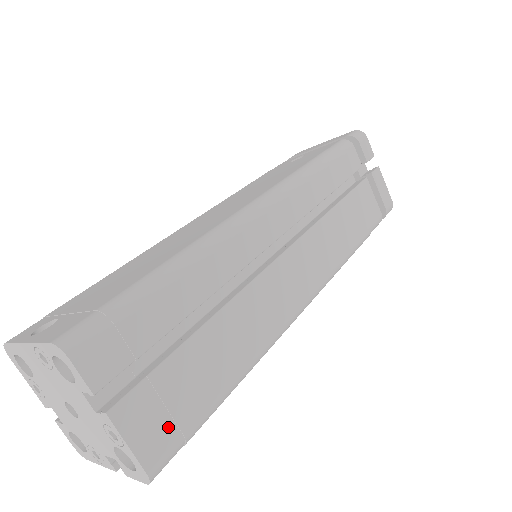
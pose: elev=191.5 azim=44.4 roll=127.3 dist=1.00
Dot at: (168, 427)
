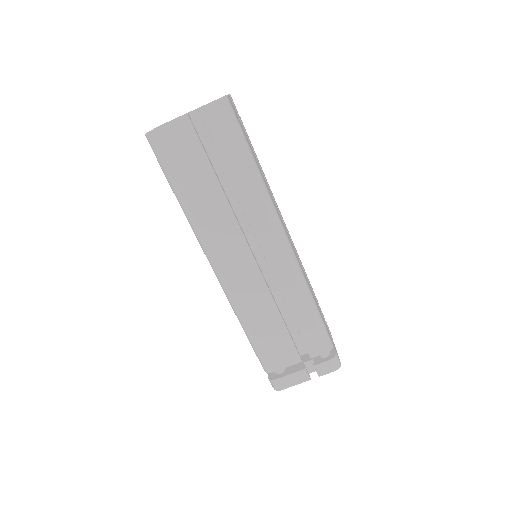
Dot at: (237, 117)
